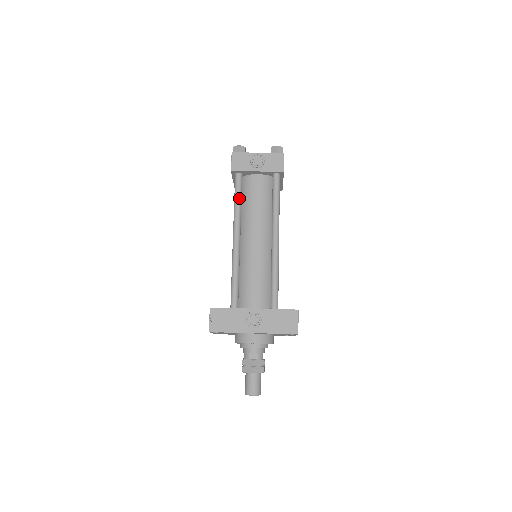
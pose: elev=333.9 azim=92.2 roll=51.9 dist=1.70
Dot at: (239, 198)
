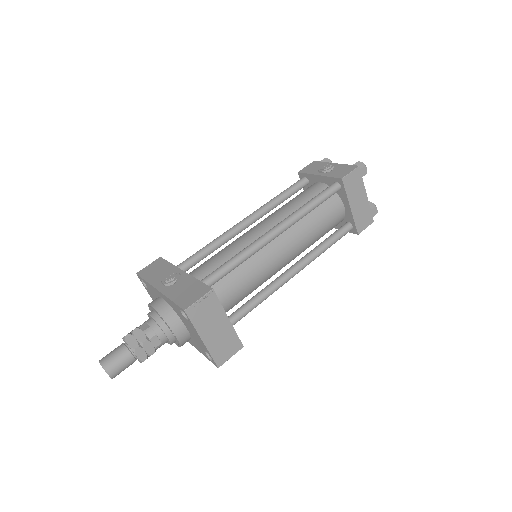
Dot at: (283, 193)
